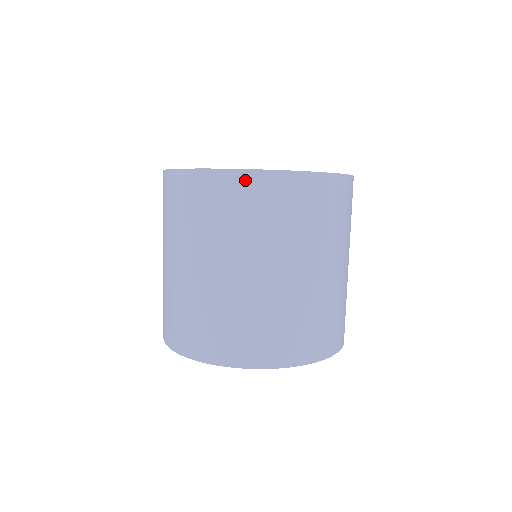
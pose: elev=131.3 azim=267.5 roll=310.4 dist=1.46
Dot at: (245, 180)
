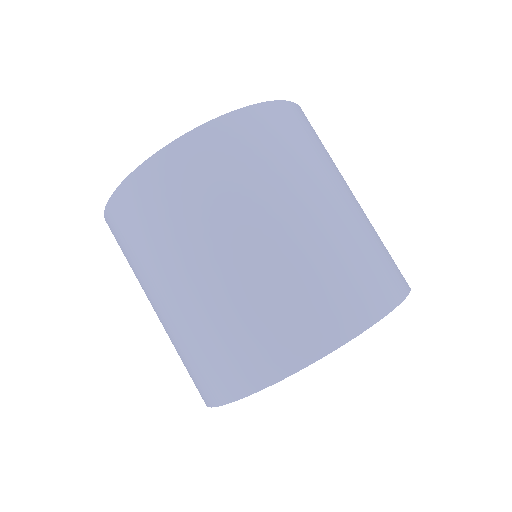
Dot at: (246, 119)
